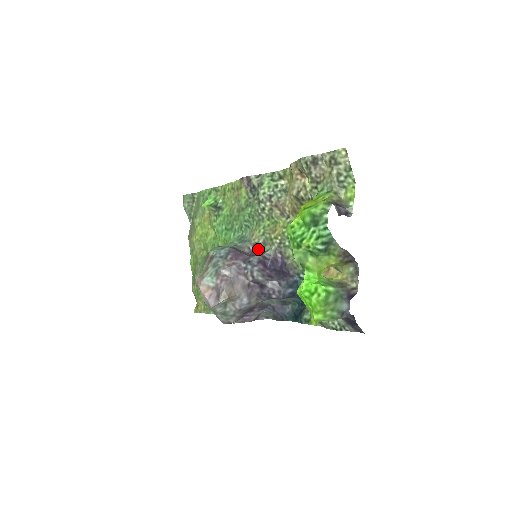
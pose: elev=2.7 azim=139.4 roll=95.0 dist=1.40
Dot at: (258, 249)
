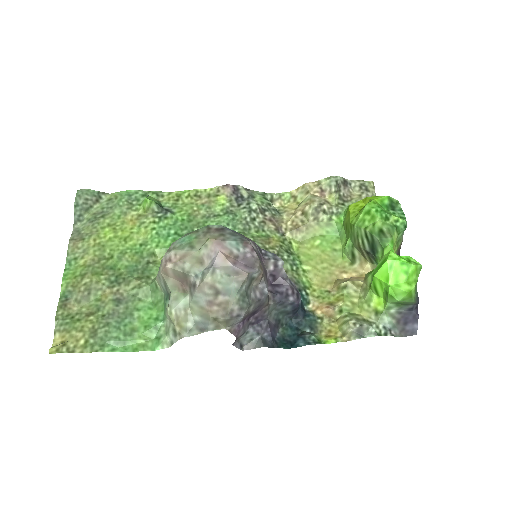
Dot at: occluded
